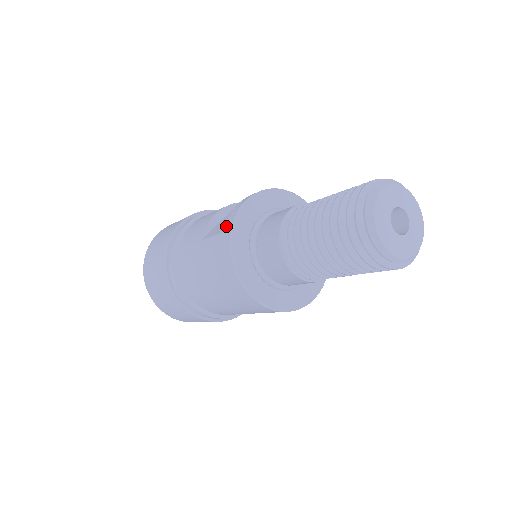
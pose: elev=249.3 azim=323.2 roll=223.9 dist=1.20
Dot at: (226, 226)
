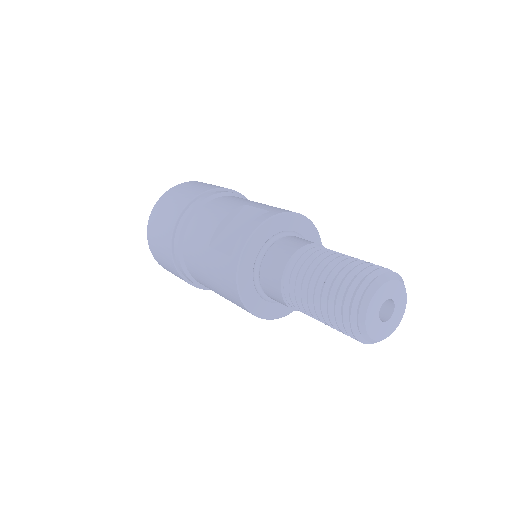
Dot at: (234, 252)
